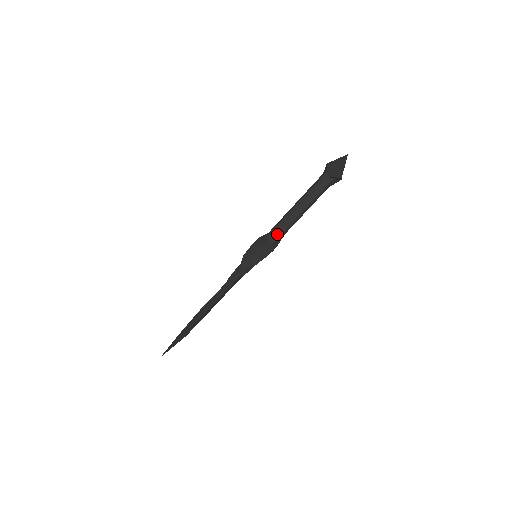
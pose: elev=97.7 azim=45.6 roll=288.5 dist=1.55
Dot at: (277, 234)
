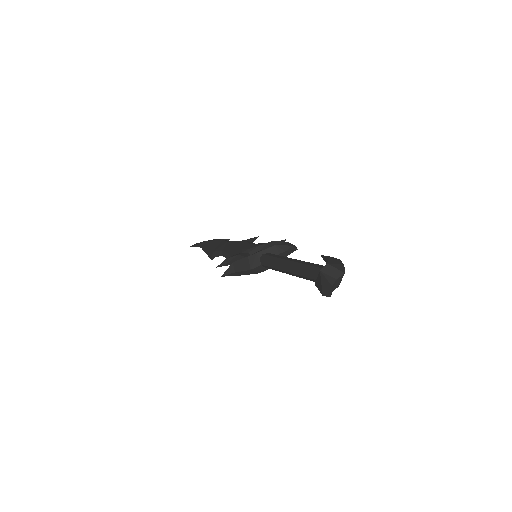
Dot at: (268, 267)
